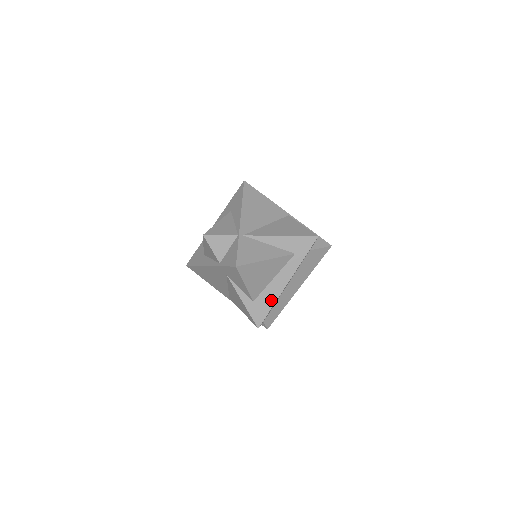
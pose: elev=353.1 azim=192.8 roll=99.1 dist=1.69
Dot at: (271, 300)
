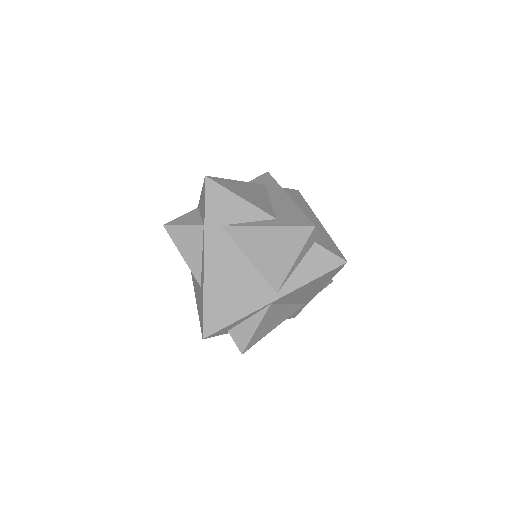
Dot at: (292, 209)
